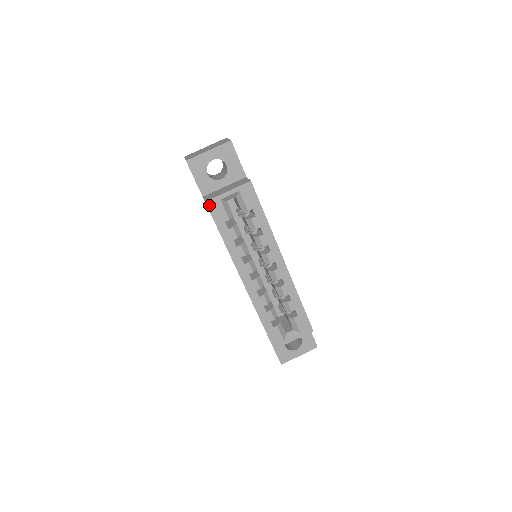
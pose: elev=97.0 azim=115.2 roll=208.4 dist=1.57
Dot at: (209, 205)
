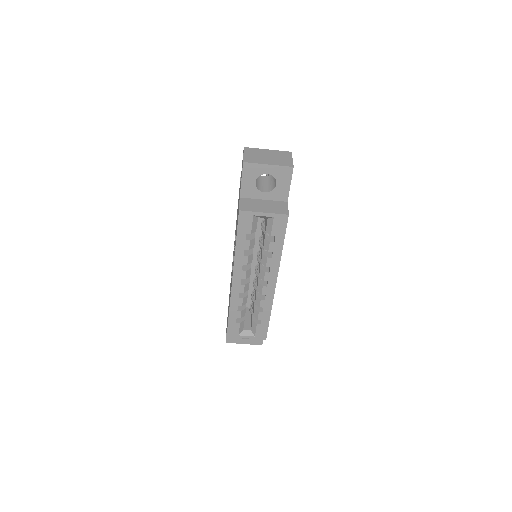
Dot at: (241, 214)
